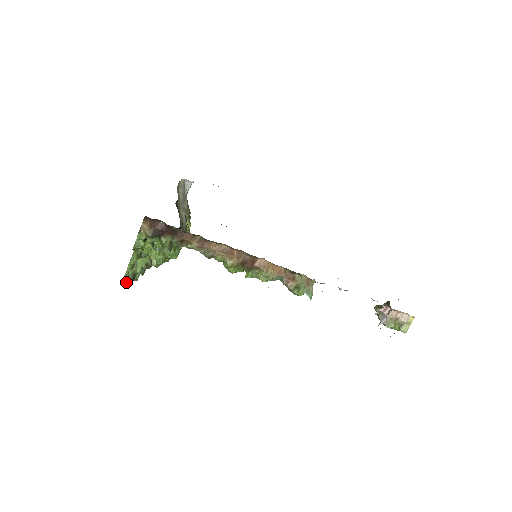
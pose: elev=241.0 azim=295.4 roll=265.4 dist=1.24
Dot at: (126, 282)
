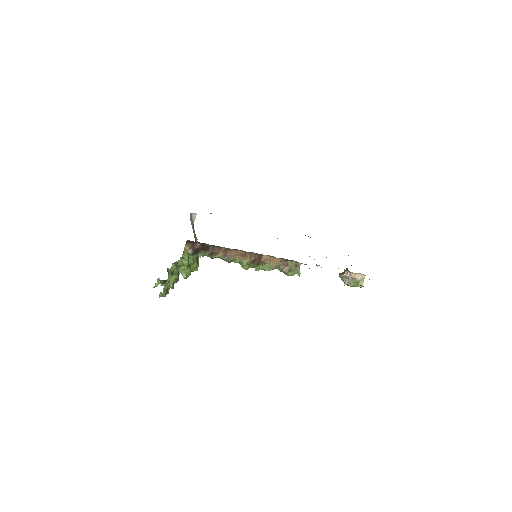
Dot at: (164, 295)
